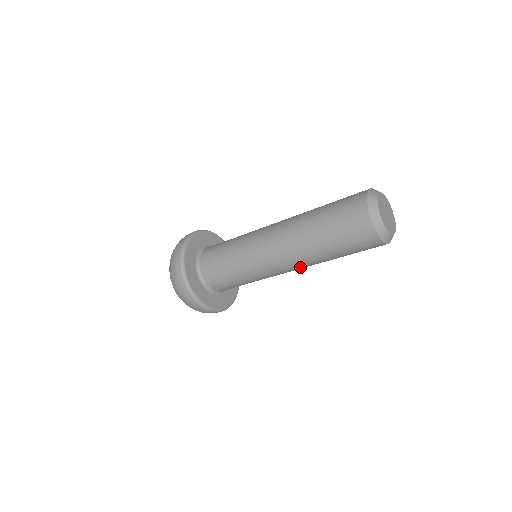
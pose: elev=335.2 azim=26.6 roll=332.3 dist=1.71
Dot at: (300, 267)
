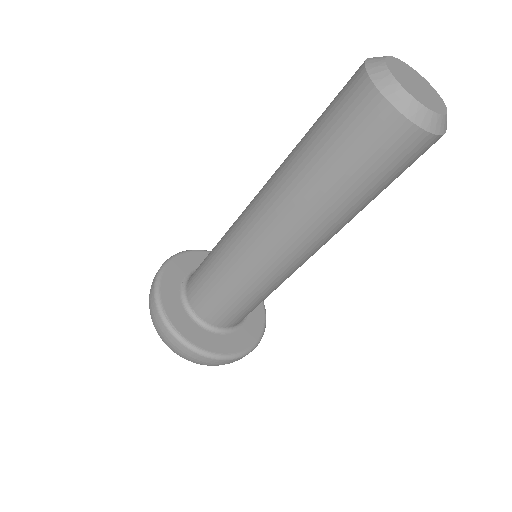
Dot at: occluded
